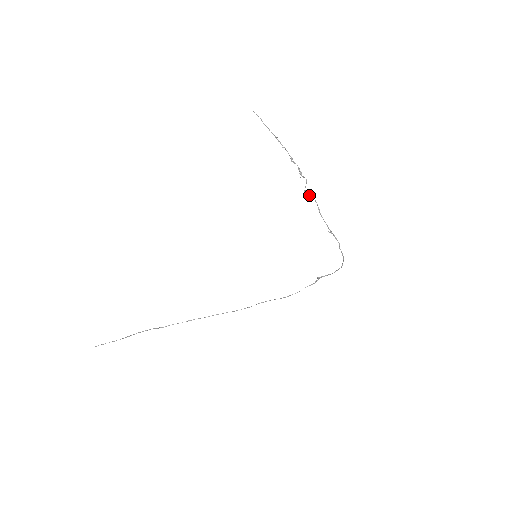
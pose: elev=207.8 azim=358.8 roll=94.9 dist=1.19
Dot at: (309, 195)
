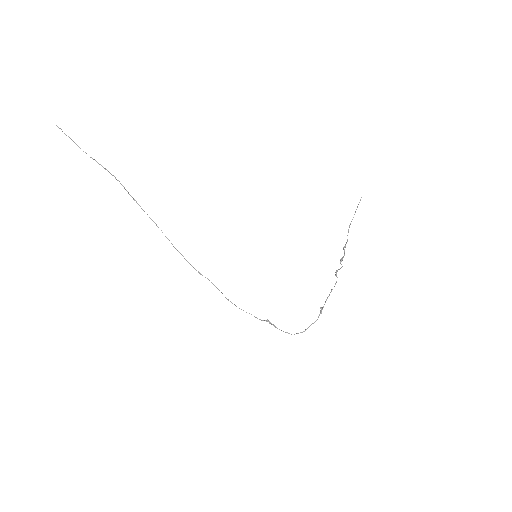
Dot at: occluded
